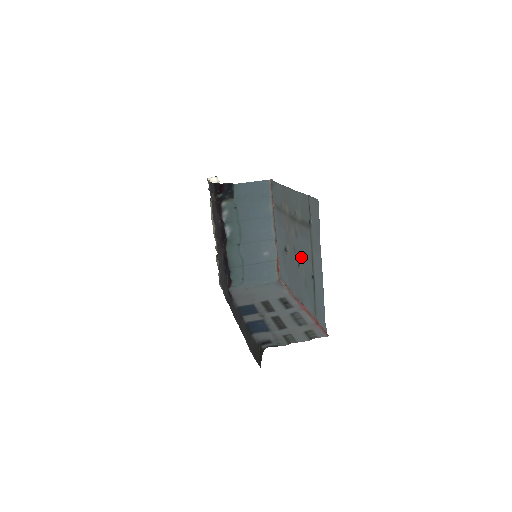
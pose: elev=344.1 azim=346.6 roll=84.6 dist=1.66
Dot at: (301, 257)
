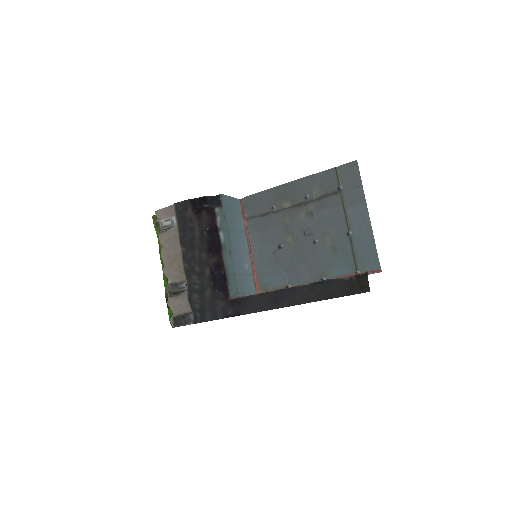
Dot at: (322, 230)
